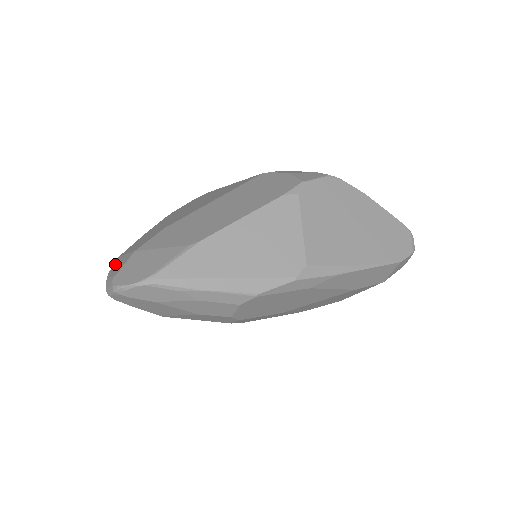
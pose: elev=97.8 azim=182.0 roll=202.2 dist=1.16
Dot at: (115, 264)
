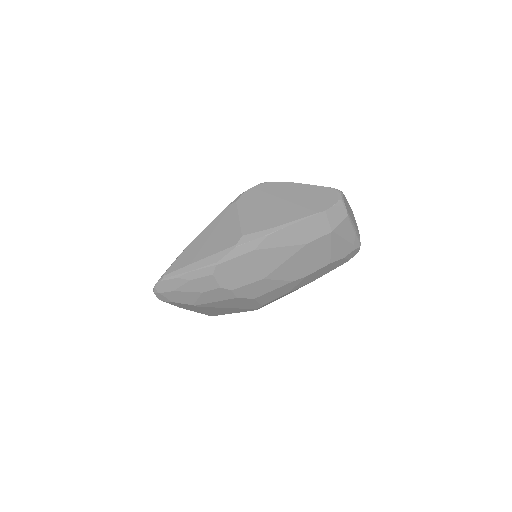
Dot at: occluded
